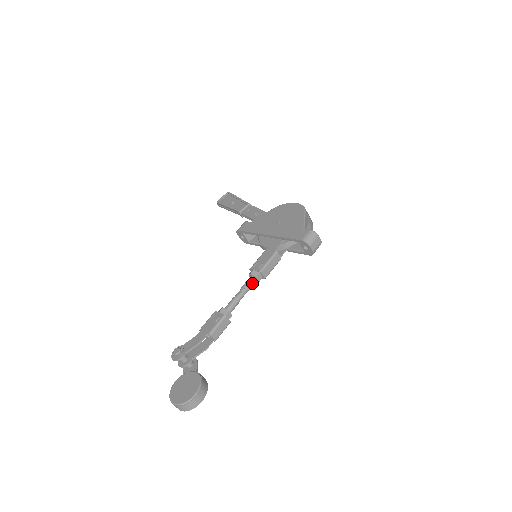
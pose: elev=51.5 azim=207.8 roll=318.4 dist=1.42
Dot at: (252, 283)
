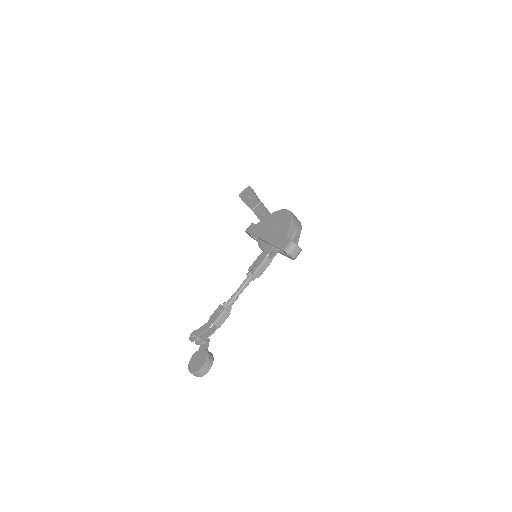
Dot at: (248, 282)
